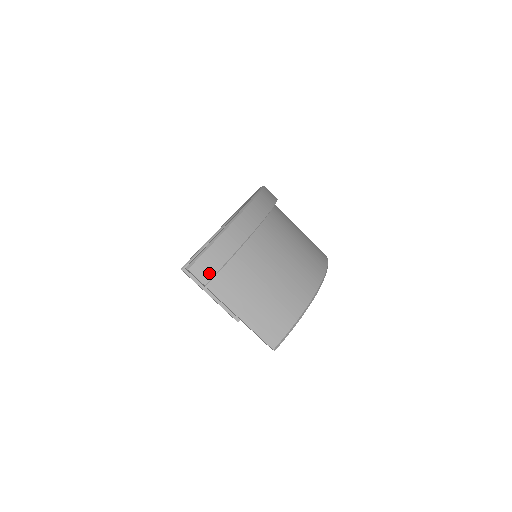
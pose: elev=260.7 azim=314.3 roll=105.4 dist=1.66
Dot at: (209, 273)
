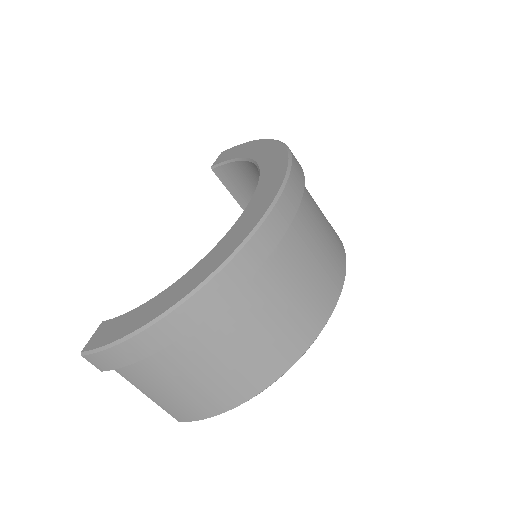
Dot at: (105, 367)
